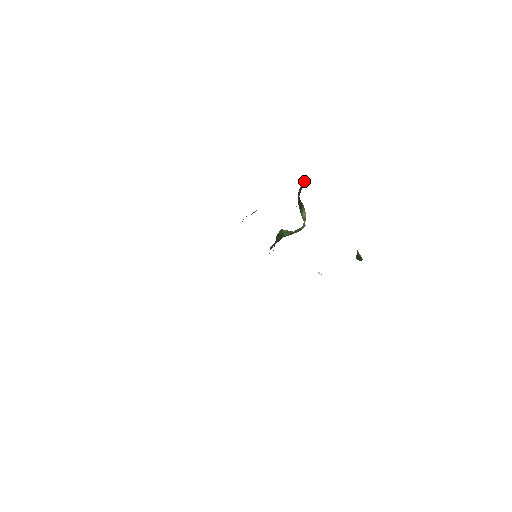
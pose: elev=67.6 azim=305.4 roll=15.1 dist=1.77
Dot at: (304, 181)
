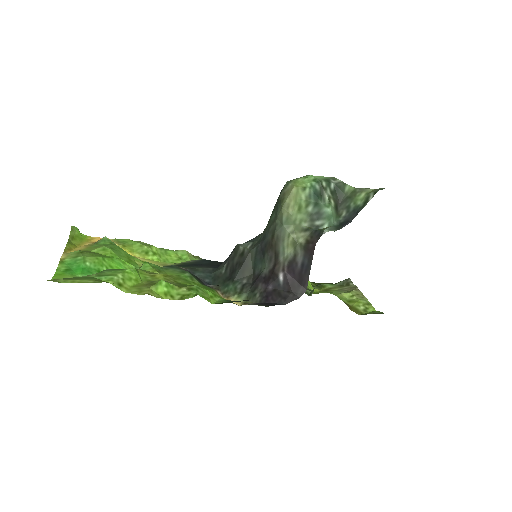
Dot at: occluded
